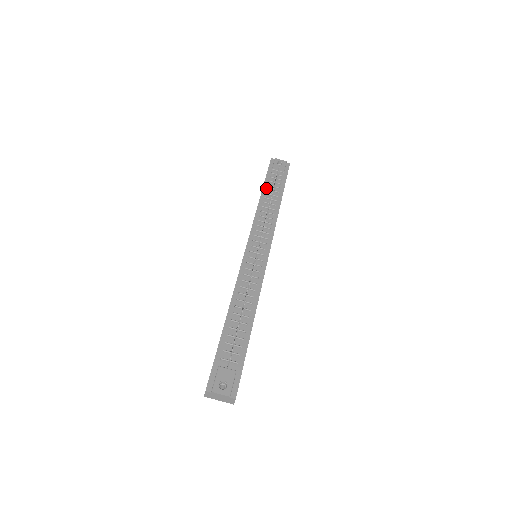
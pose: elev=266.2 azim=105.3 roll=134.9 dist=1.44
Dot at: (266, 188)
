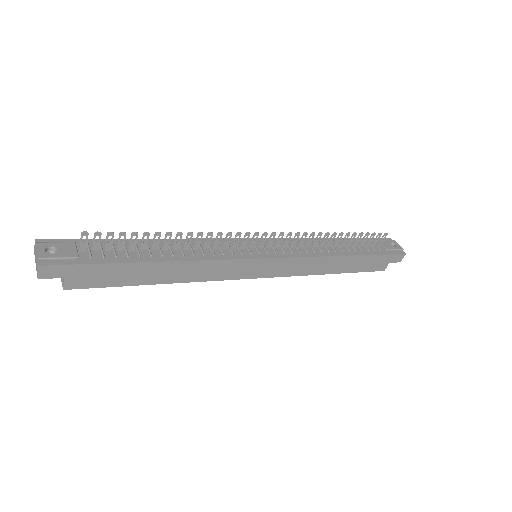
Dot at: (348, 240)
